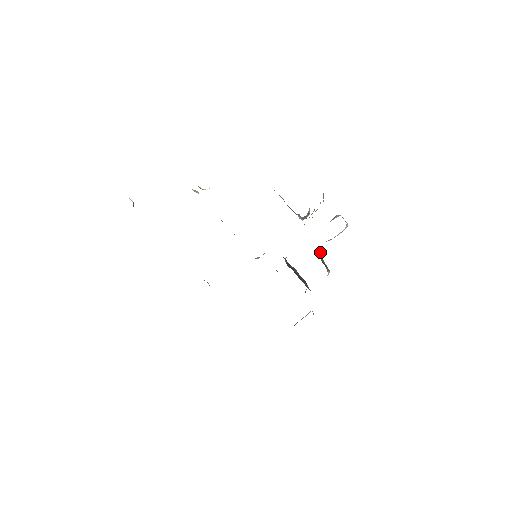
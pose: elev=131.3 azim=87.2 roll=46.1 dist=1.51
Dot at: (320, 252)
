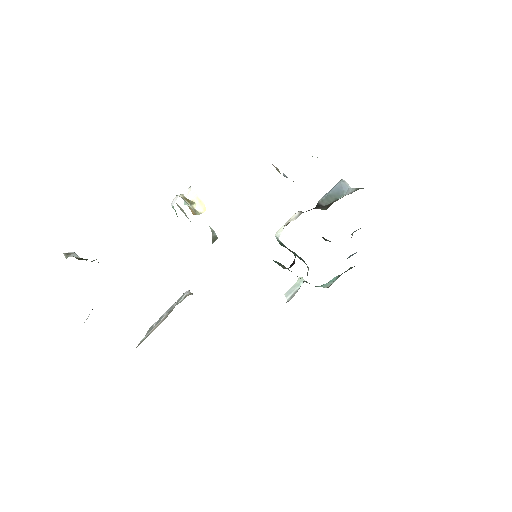
Dot at: occluded
